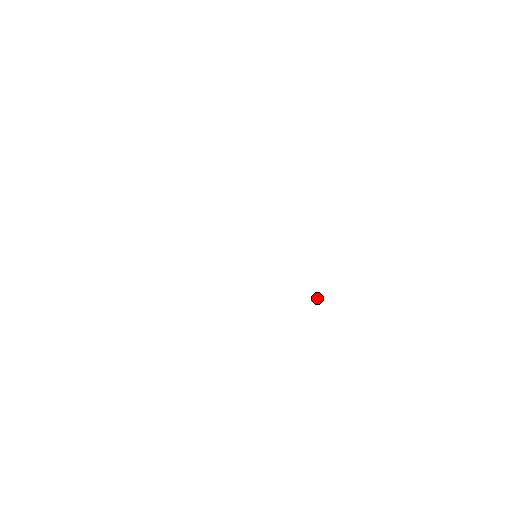
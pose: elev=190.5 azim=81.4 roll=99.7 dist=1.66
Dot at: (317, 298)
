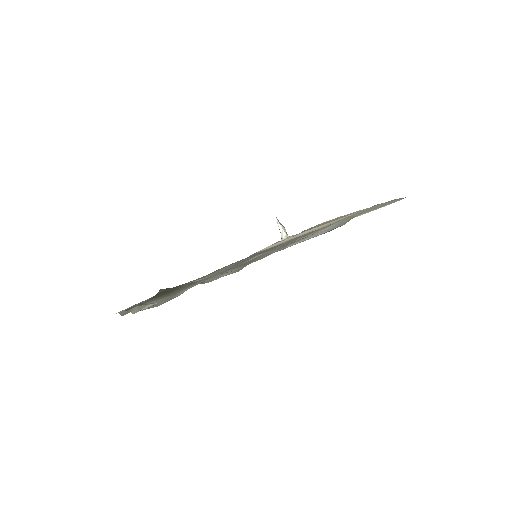
Dot at: (286, 233)
